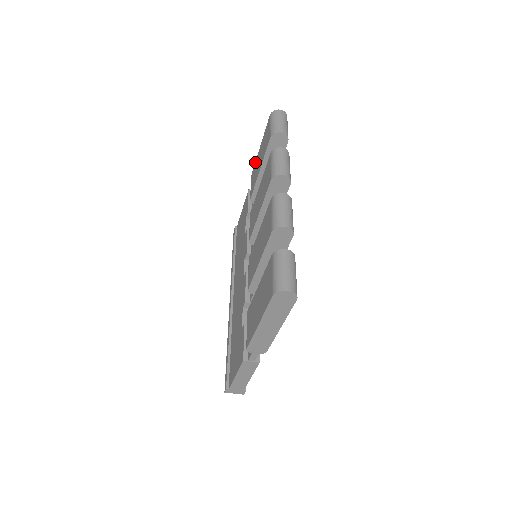
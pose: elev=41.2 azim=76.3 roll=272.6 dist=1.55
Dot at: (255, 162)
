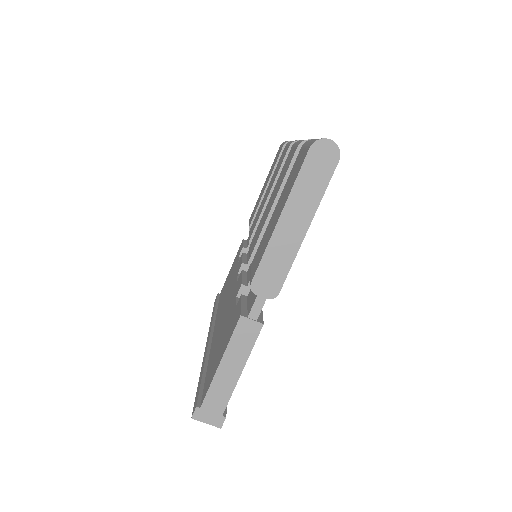
Dot at: occluded
